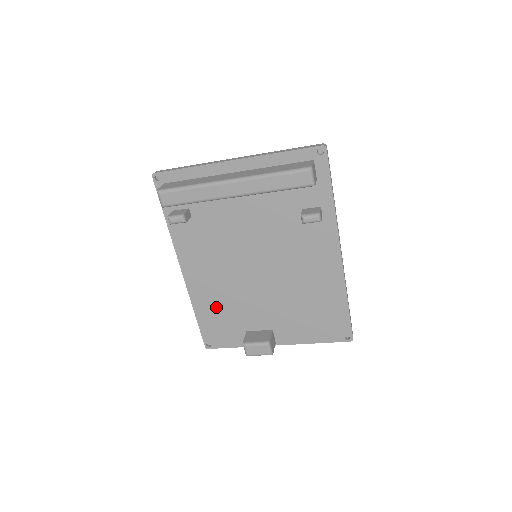
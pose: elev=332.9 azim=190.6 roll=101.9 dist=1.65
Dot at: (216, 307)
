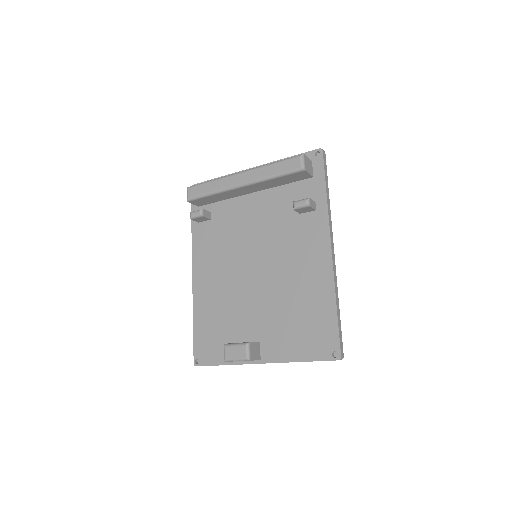
Dot at: (213, 313)
